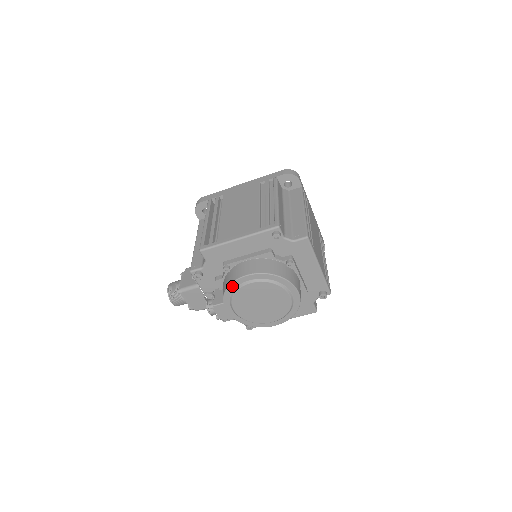
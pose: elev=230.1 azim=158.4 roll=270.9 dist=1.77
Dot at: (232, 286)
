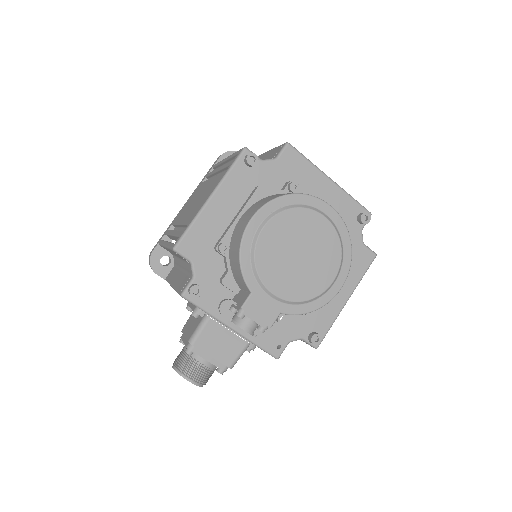
Dot at: (244, 252)
